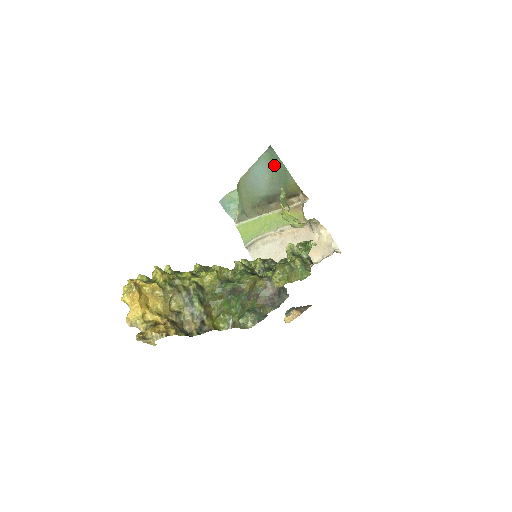
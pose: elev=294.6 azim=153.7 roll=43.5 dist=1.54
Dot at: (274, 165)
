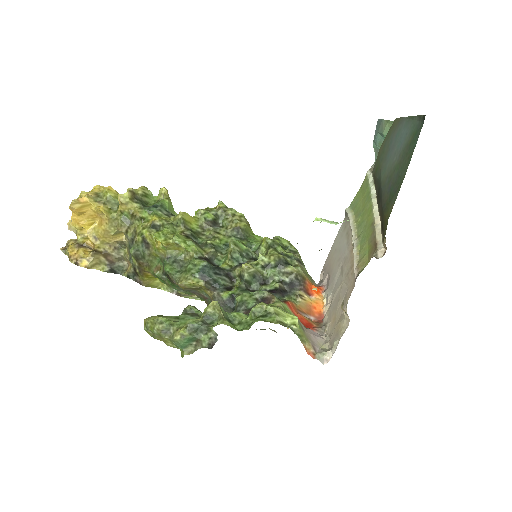
Dot at: (406, 153)
